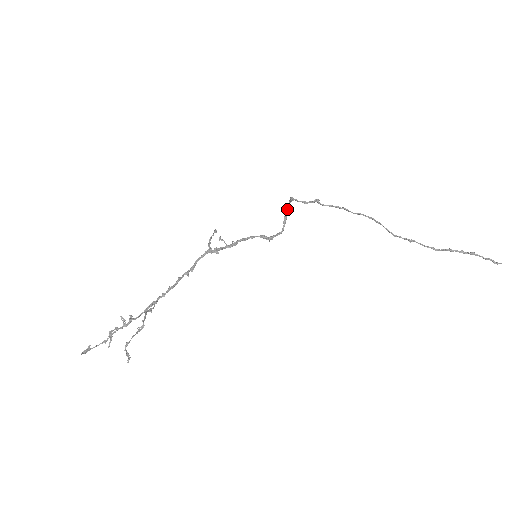
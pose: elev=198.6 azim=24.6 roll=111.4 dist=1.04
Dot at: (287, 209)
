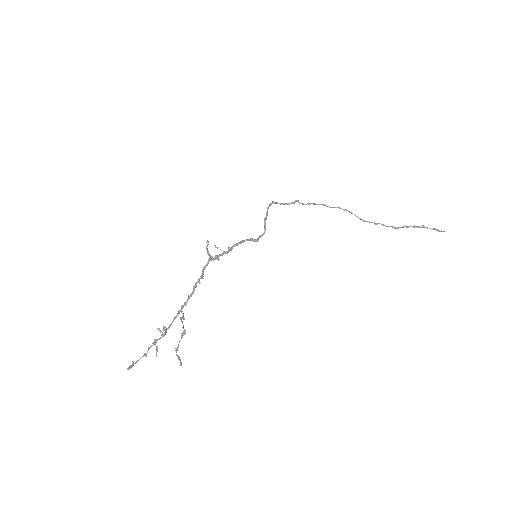
Dot at: (266, 213)
